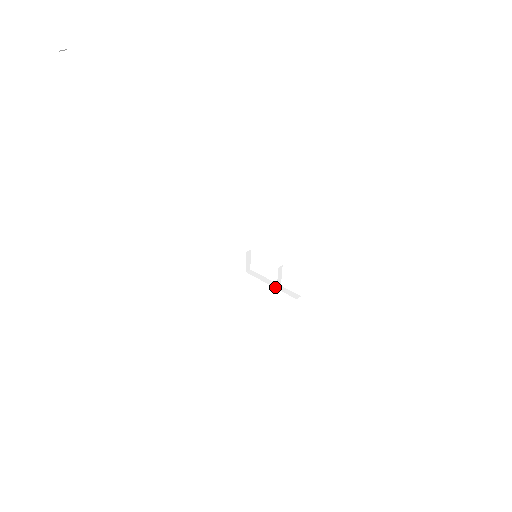
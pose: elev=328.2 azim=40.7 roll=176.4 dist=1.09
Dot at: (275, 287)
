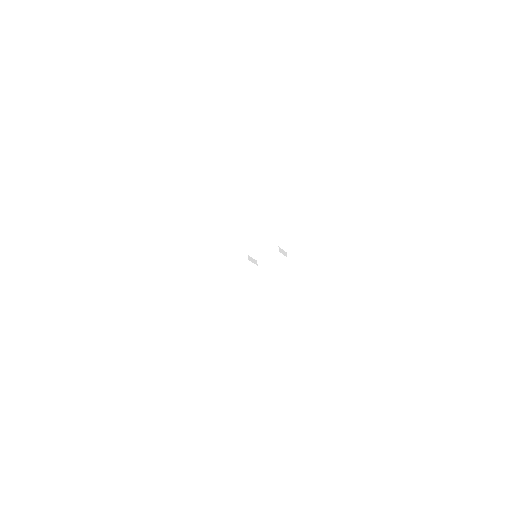
Dot at: occluded
